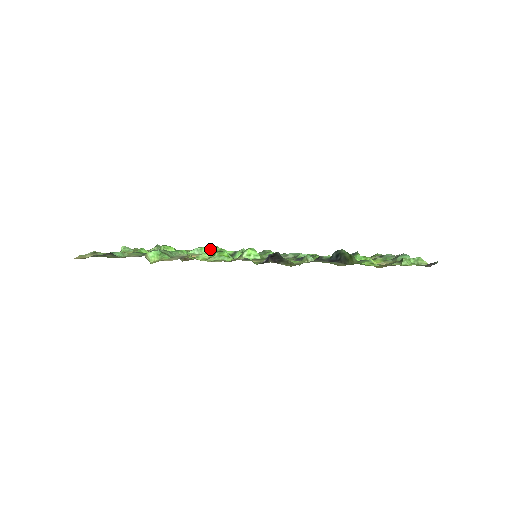
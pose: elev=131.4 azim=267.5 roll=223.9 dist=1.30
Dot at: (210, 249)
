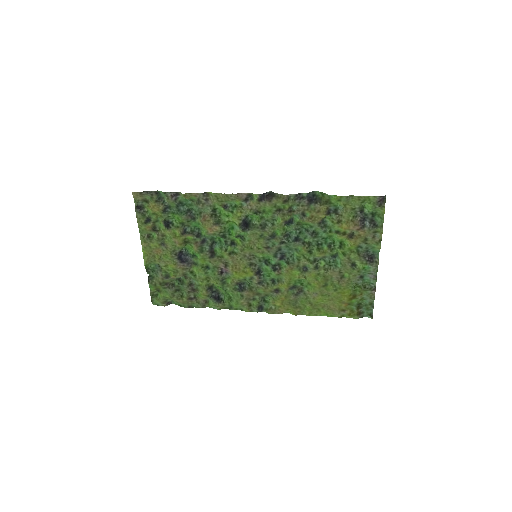
Dot at: (218, 287)
